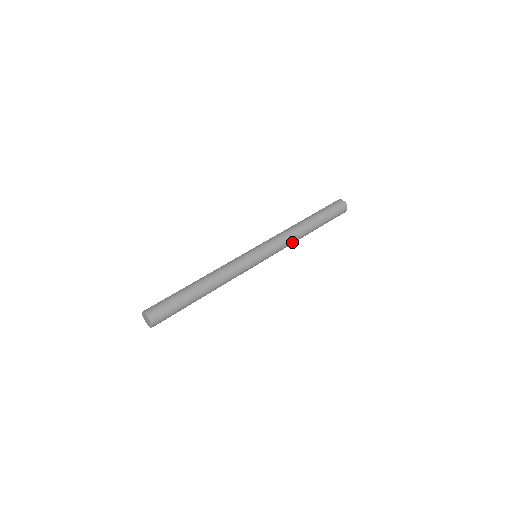
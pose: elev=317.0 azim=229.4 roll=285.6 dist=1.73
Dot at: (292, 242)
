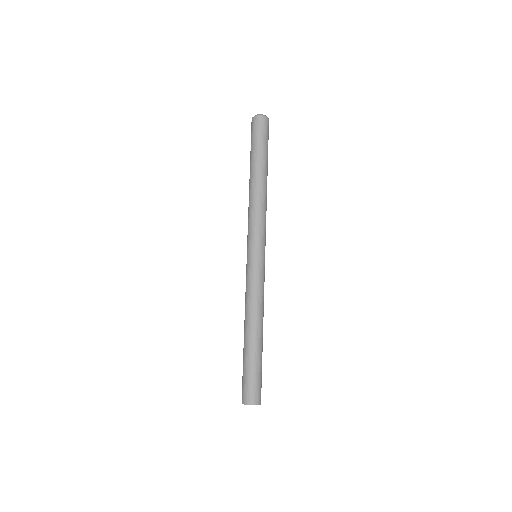
Dot at: occluded
